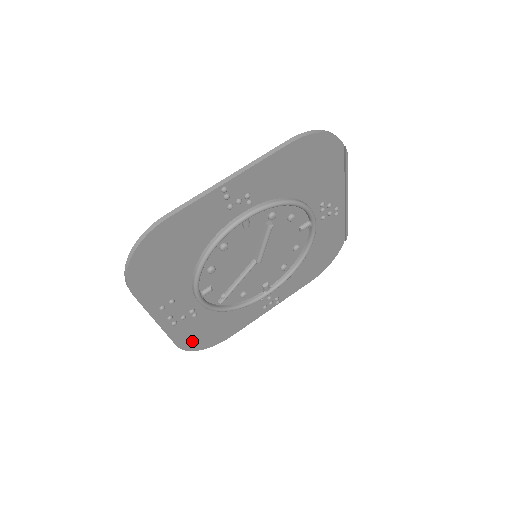
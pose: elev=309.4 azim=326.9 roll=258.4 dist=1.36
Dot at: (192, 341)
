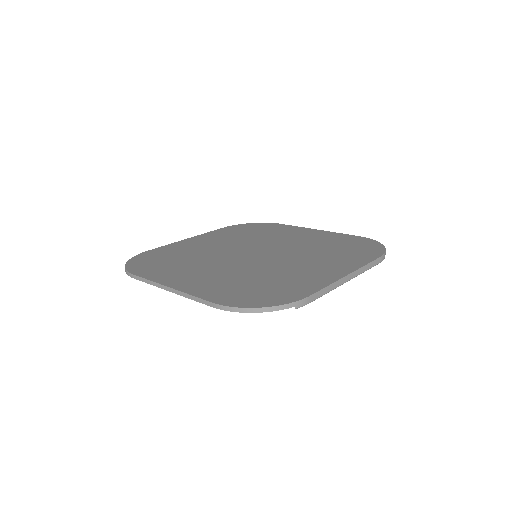
Dot at: occluded
